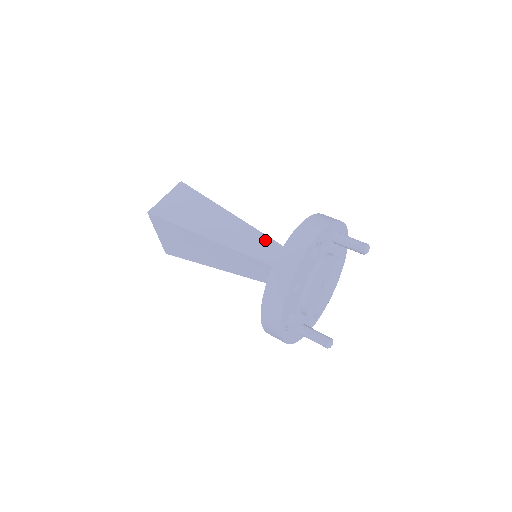
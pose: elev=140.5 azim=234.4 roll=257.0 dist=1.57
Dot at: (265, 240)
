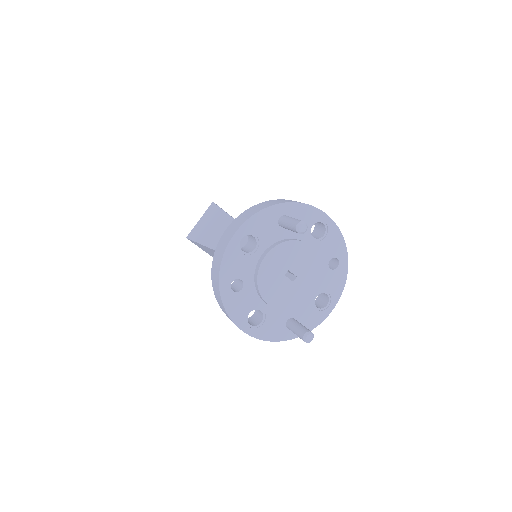
Dot at: occluded
